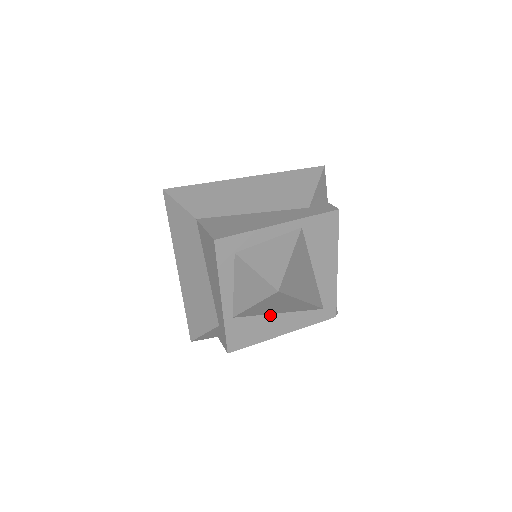
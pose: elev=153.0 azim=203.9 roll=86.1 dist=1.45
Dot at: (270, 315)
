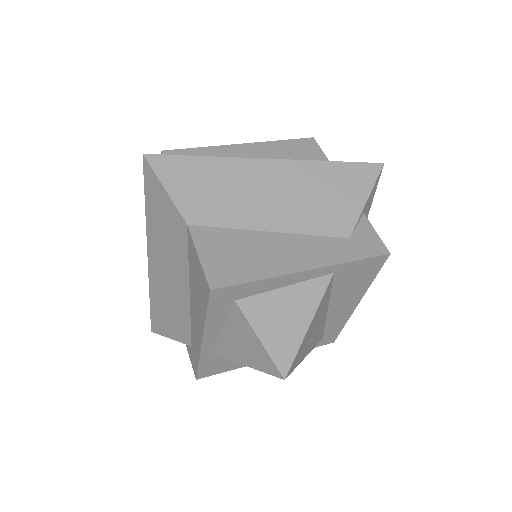
Dot at: occluded
